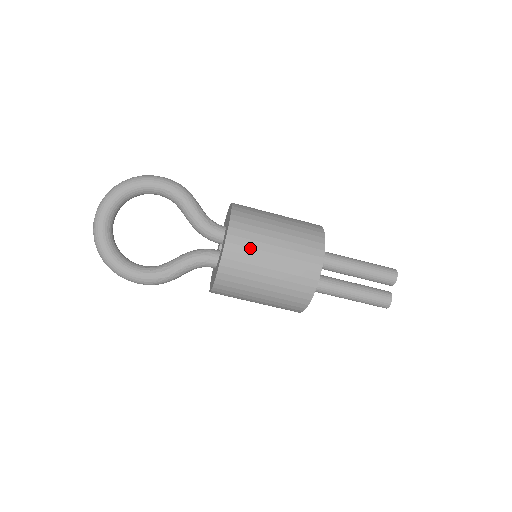
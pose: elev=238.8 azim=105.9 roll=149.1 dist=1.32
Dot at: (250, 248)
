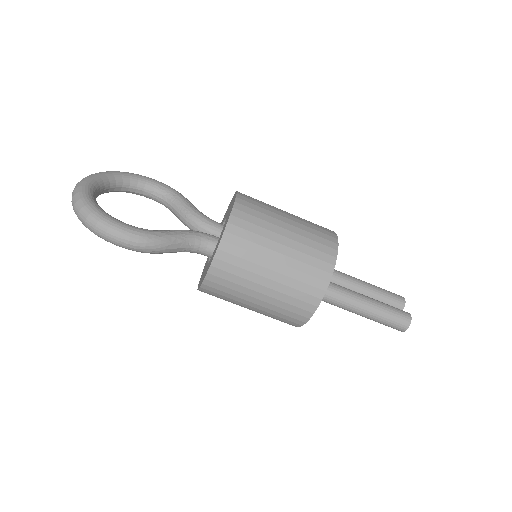
Dot at: (263, 205)
